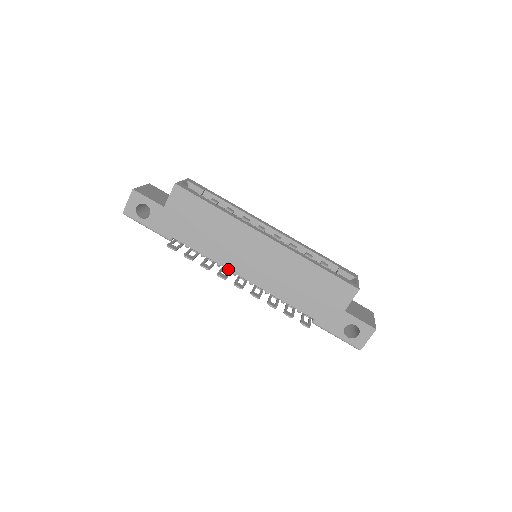
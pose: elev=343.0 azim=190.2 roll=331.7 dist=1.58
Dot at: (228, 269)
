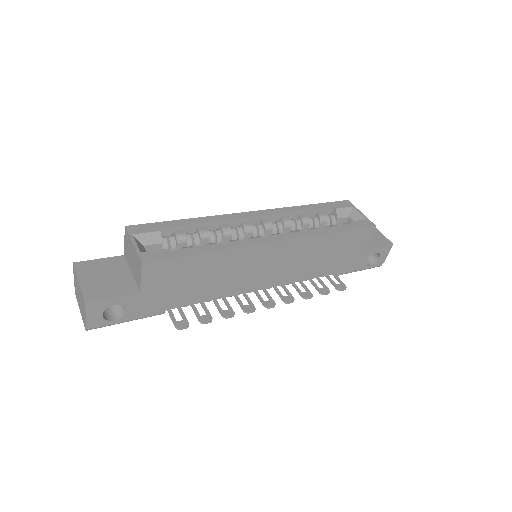
Dot at: (243, 293)
